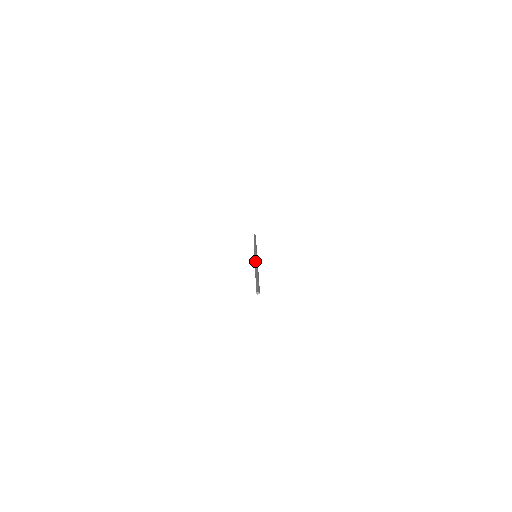
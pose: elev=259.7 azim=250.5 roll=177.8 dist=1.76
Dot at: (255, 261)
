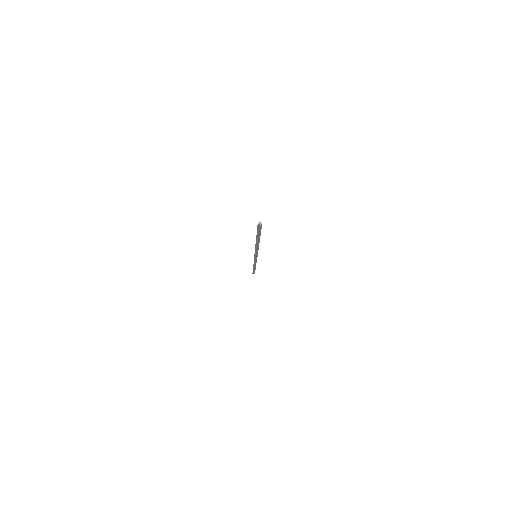
Dot at: occluded
